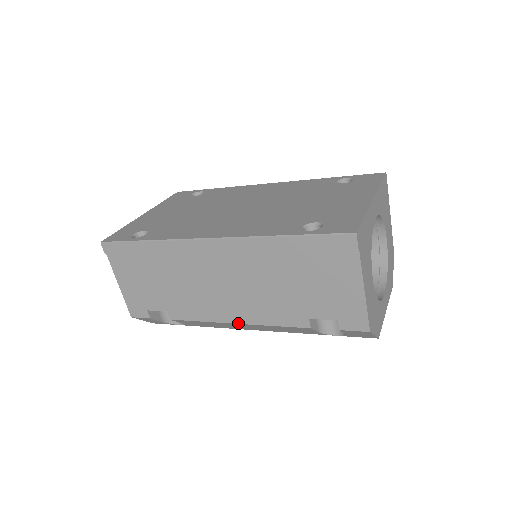
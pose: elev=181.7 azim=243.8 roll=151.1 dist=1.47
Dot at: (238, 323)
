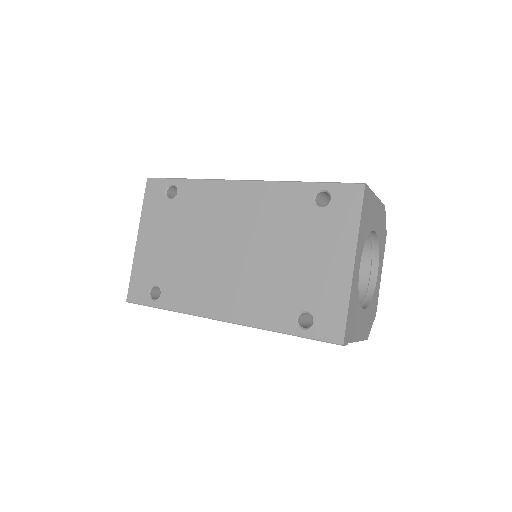
Dot at: occluded
